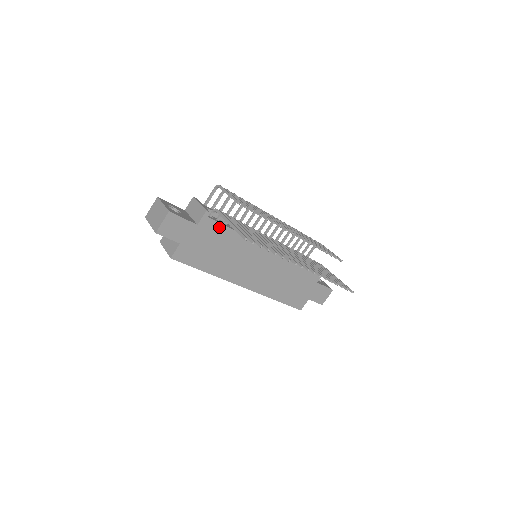
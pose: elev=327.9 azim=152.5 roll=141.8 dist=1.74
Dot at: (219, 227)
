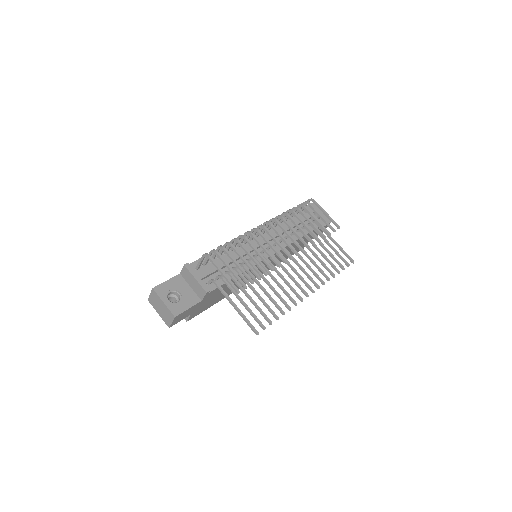
Dot at: occluded
